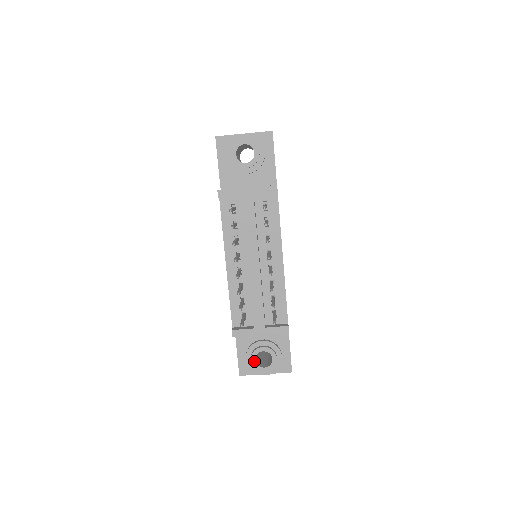
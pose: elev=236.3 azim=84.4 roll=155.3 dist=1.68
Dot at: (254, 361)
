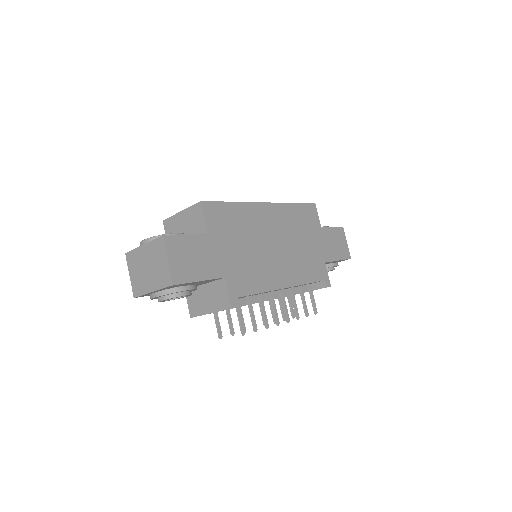
Dot at: occluded
